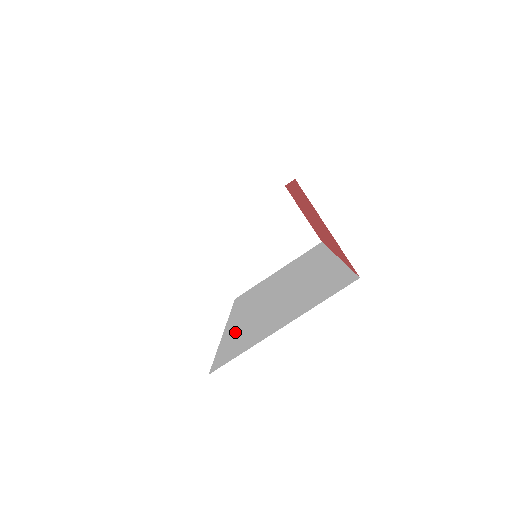
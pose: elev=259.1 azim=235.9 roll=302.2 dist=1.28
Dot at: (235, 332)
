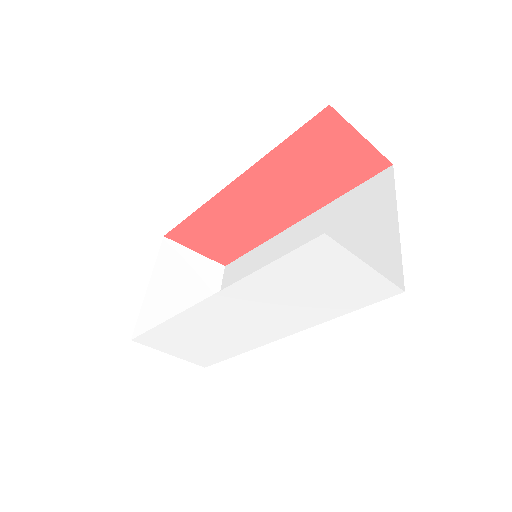
Dot at: occluded
